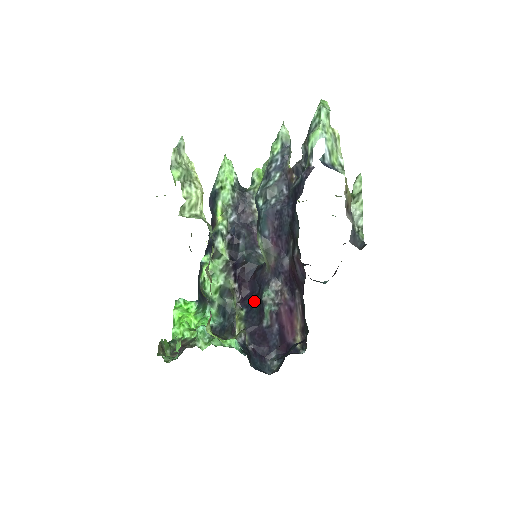
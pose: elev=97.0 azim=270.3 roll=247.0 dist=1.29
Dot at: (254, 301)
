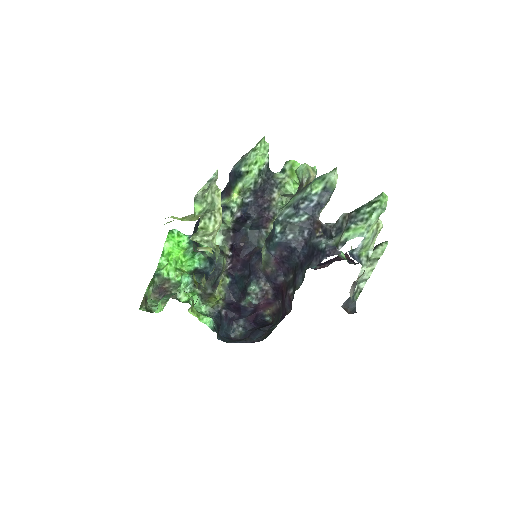
Dot at: (241, 280)
